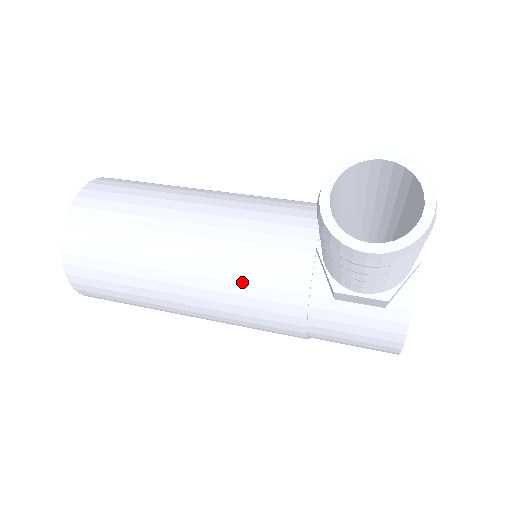
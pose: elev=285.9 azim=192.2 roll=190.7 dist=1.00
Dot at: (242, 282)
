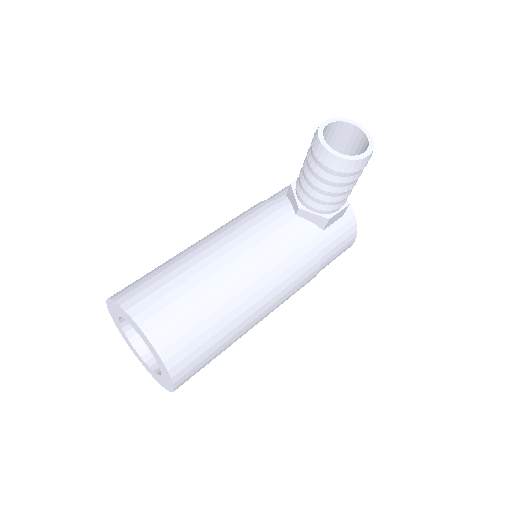
Dot at: (281, 261)
